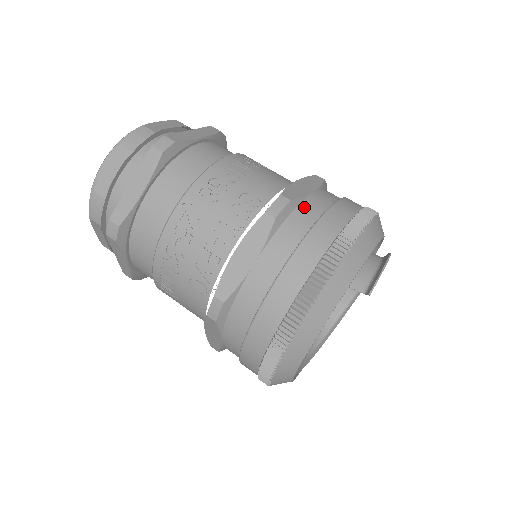
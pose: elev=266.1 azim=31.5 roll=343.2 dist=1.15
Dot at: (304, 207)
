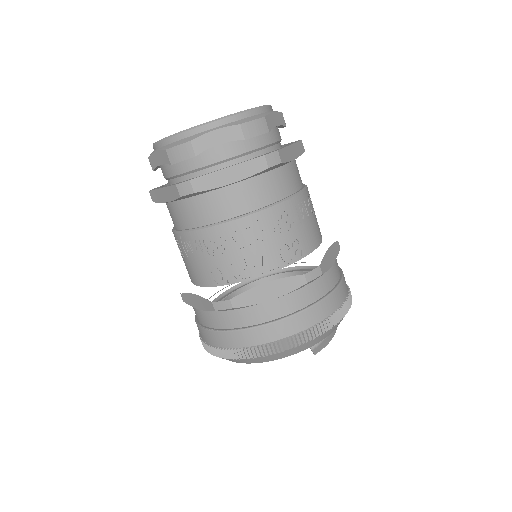
Dot at: (324, 279)
